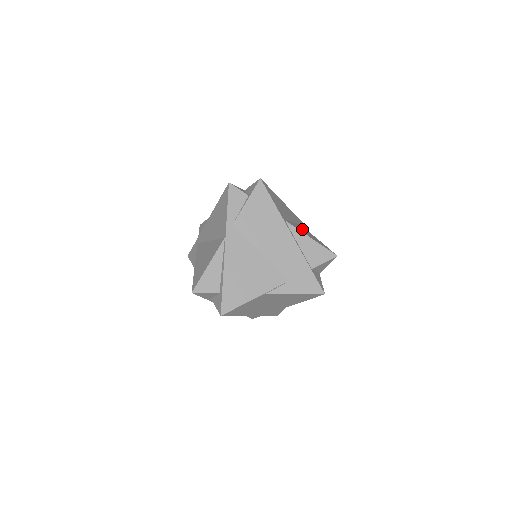
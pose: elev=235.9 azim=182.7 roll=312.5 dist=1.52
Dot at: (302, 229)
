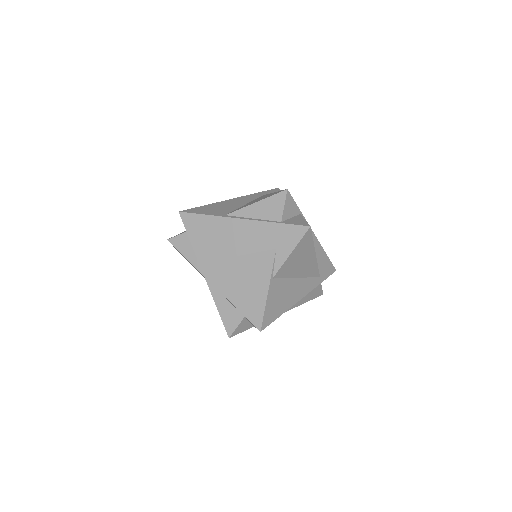
Dot at: occluded
